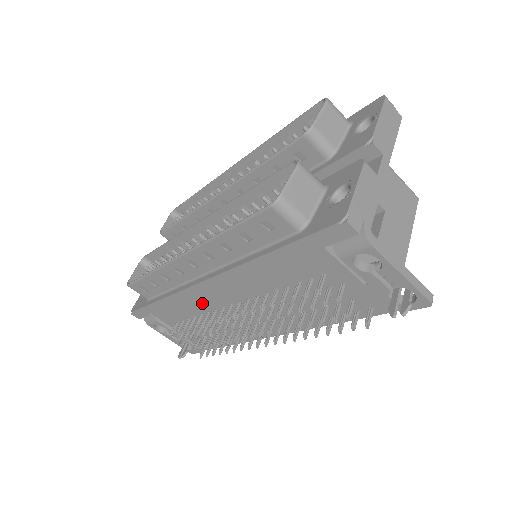
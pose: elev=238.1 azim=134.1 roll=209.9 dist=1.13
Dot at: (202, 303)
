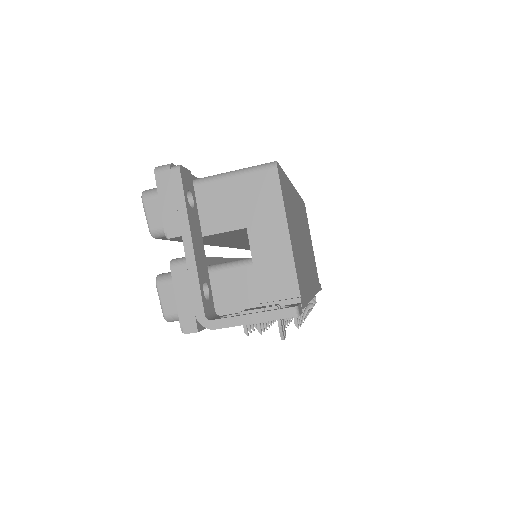
Dot at: occluded
